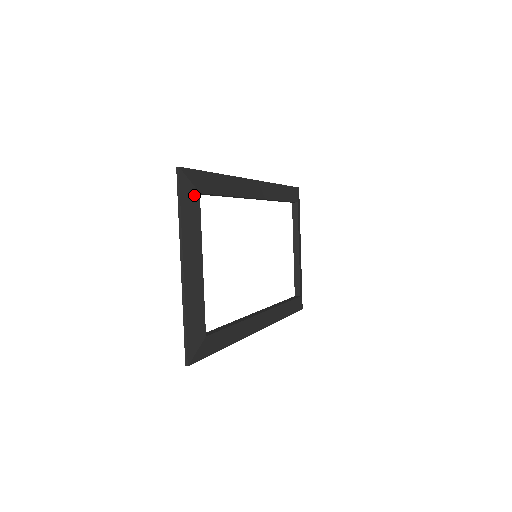
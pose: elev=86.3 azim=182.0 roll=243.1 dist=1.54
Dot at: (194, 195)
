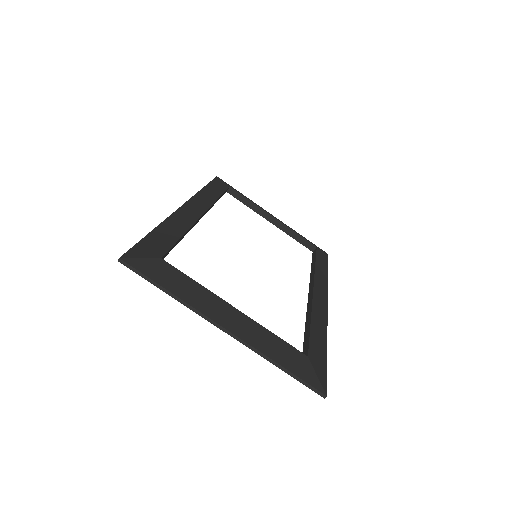
Dot at: (159, 265)
